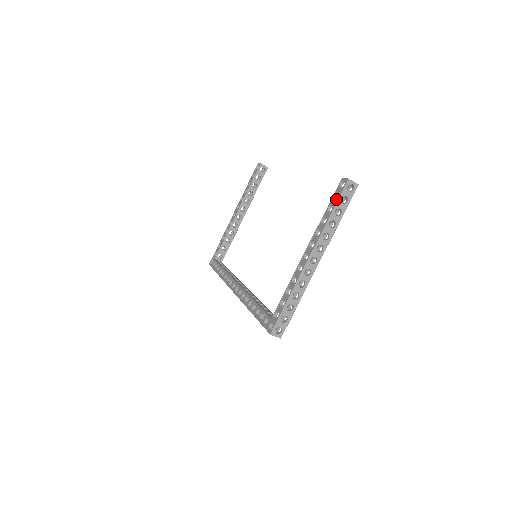
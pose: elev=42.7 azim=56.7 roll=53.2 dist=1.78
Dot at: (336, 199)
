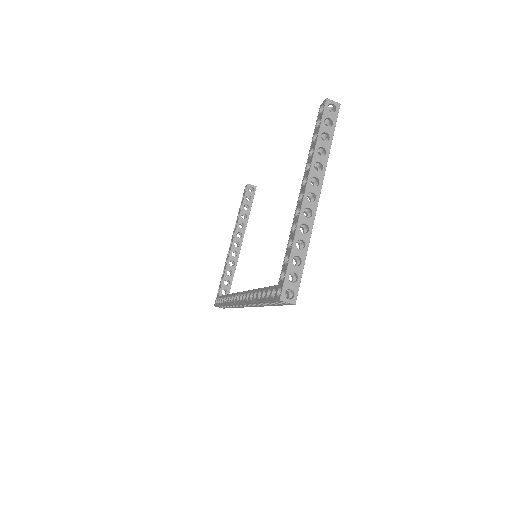
Dot at: (319, 124)
